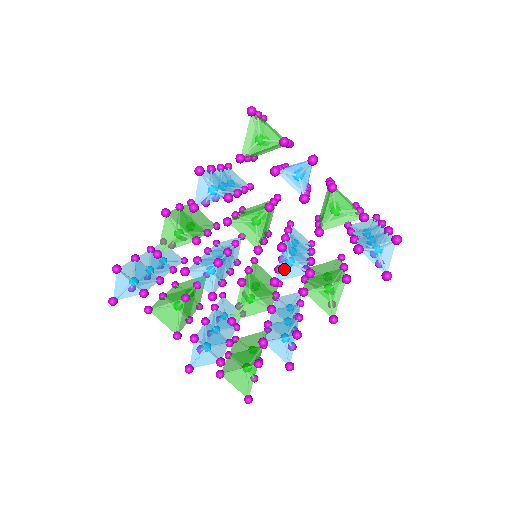
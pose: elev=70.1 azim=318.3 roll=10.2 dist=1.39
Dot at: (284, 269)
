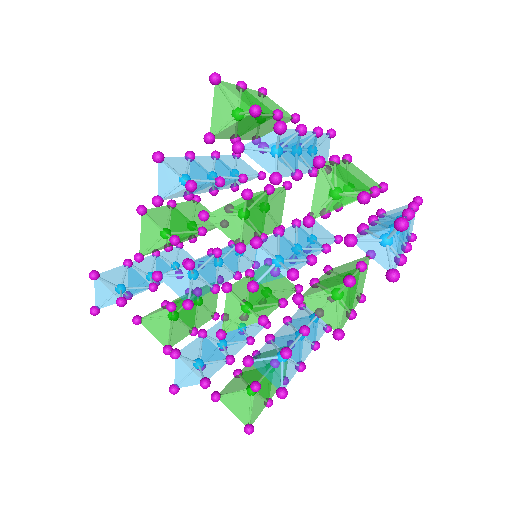
Dot at: (262, 270)
